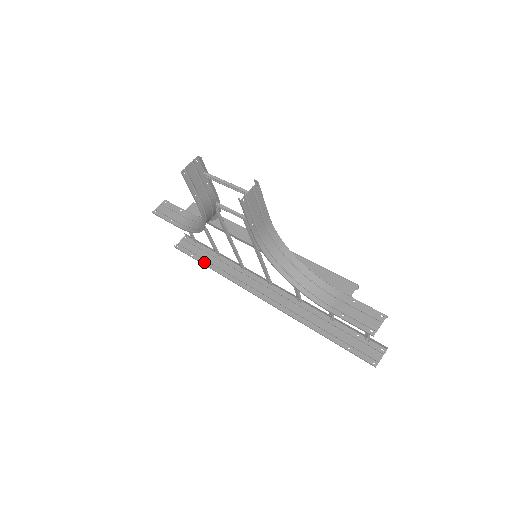
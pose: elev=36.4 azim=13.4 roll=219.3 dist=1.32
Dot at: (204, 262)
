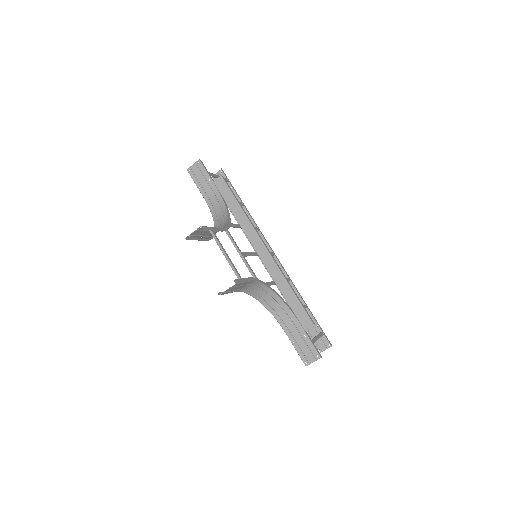
Dot at: occluded
